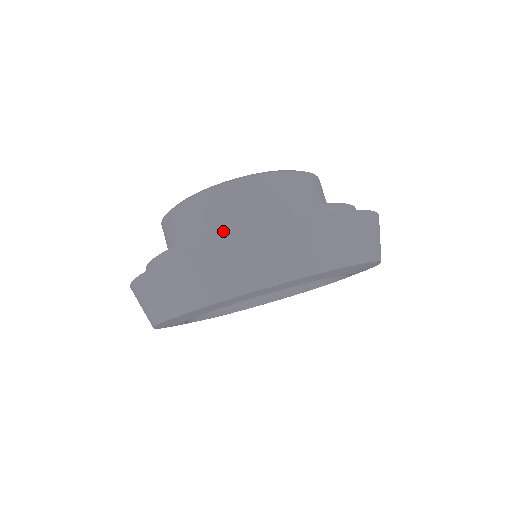
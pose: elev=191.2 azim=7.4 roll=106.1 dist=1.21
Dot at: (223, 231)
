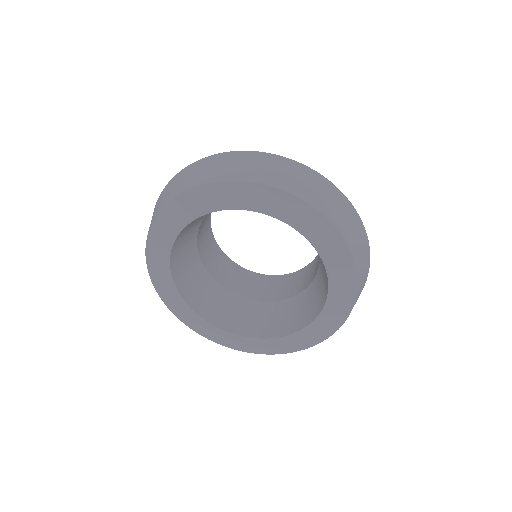
Dot at: occluded
